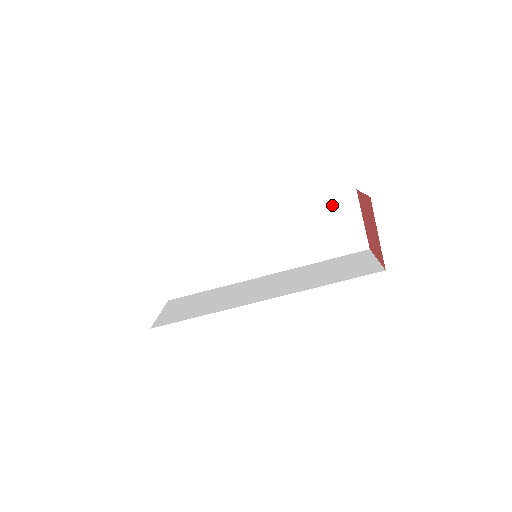
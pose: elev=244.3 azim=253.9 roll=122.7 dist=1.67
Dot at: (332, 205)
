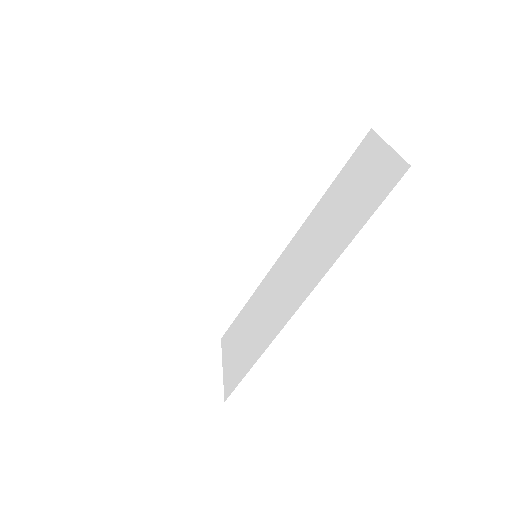
Dot at: (286, 123)
